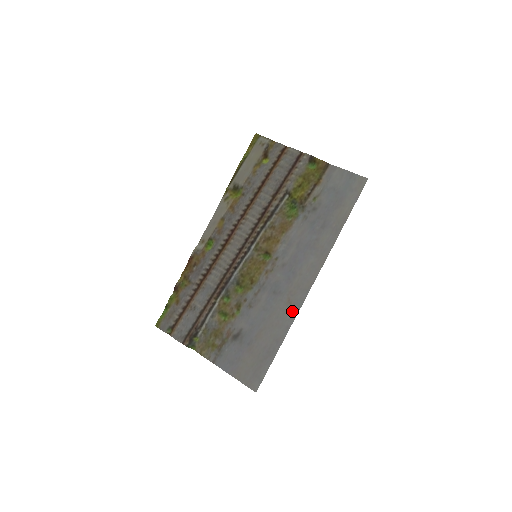
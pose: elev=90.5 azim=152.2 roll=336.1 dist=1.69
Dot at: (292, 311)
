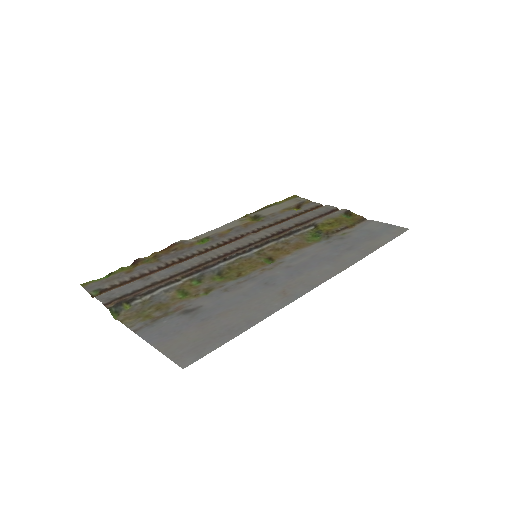
Dot at: (284, 299)
